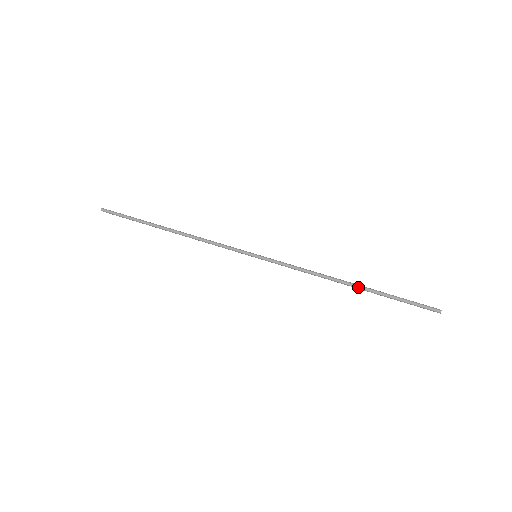
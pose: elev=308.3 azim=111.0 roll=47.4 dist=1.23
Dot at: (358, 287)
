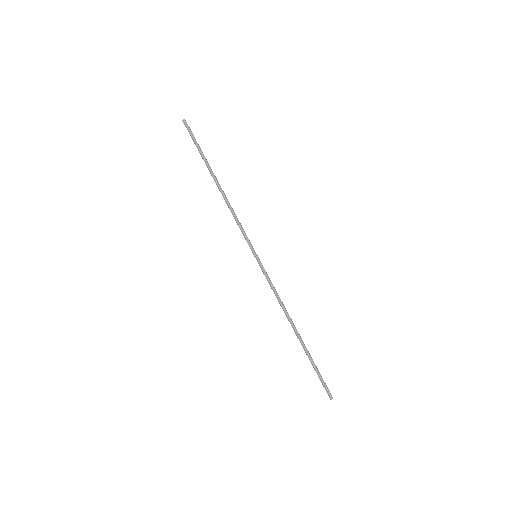
Dot at: (299, 338)
